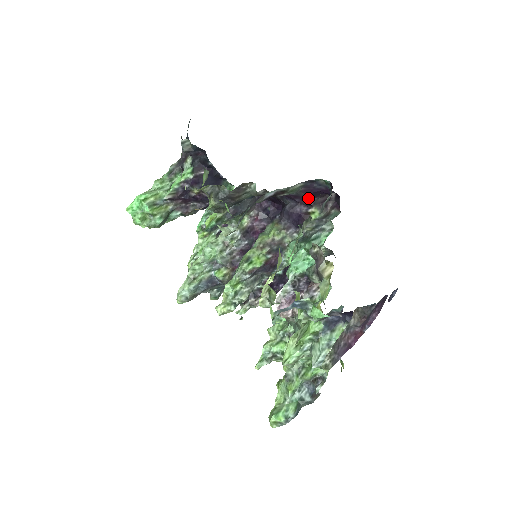
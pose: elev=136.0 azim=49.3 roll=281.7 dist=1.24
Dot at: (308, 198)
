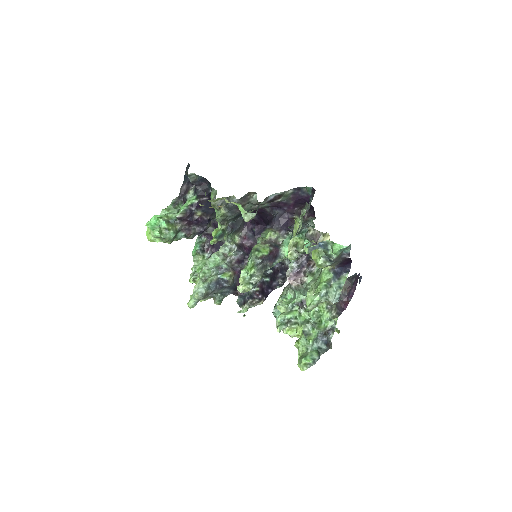
Dot at: (293, 207)
